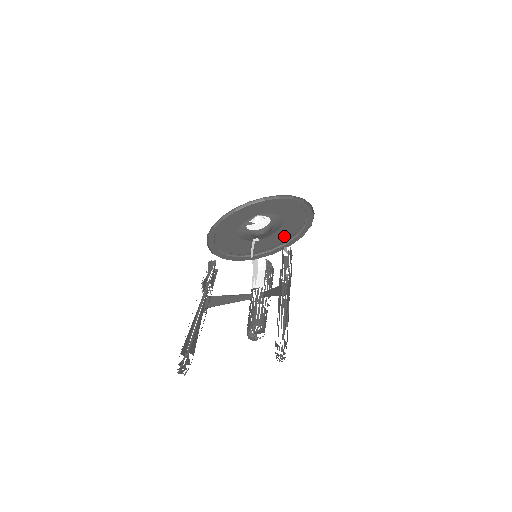
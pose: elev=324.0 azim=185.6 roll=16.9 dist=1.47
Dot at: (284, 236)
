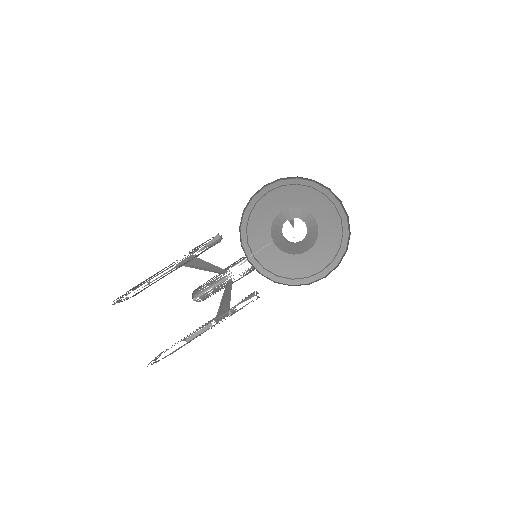
Dot at: (286, 268)
